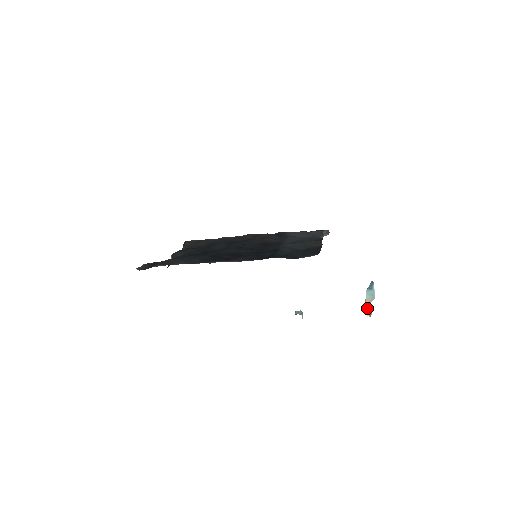
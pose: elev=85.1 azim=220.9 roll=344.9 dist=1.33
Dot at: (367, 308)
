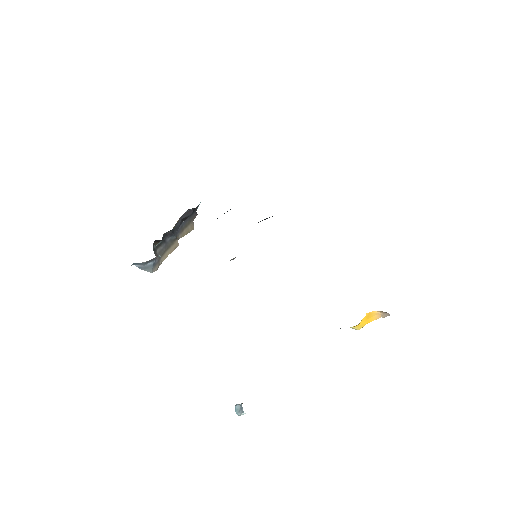
Dot at: occluded
